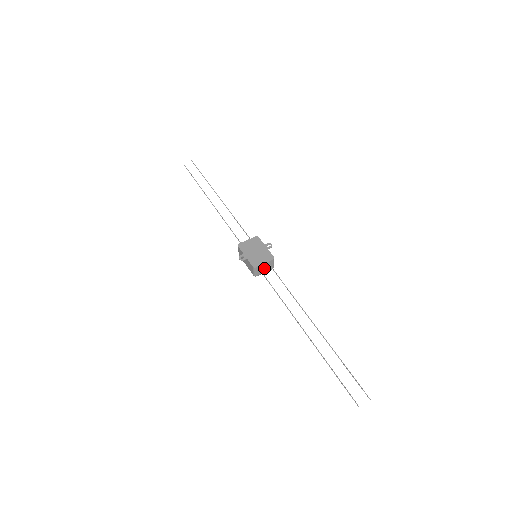
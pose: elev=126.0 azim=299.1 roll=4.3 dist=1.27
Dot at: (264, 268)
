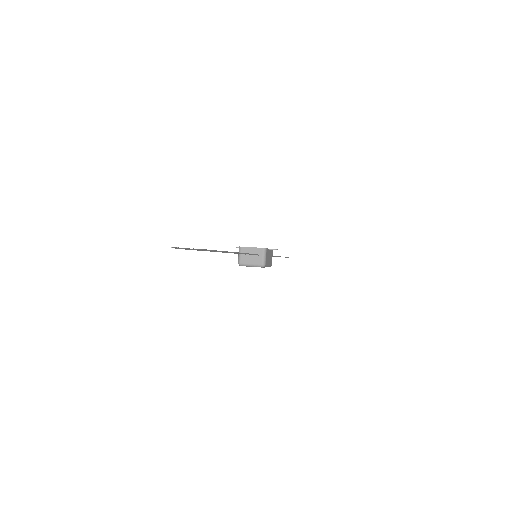
Dot at: (251, 256)
